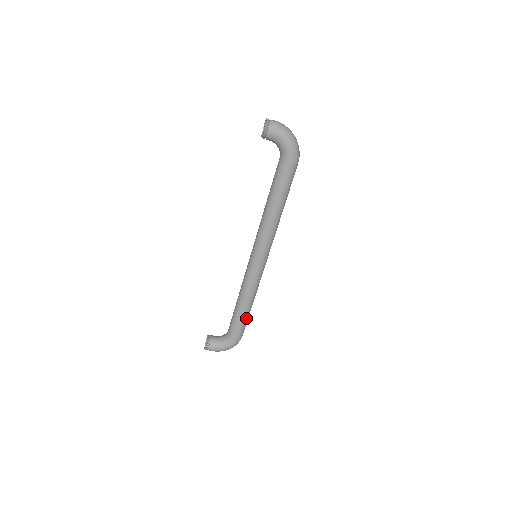
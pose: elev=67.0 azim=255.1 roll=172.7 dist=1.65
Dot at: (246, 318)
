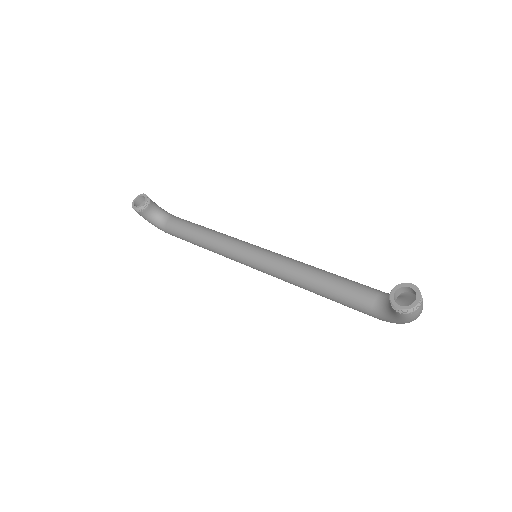
Dot at: occluded
